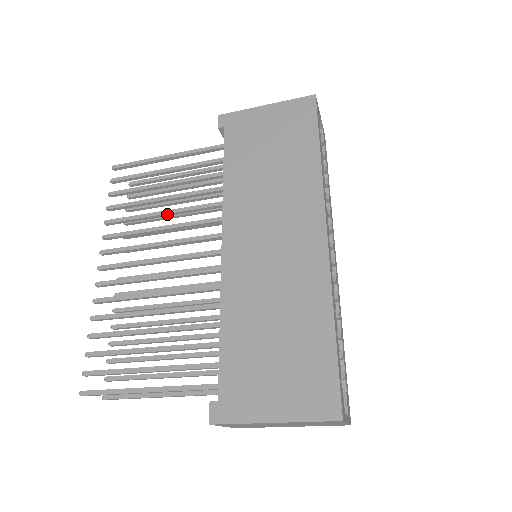
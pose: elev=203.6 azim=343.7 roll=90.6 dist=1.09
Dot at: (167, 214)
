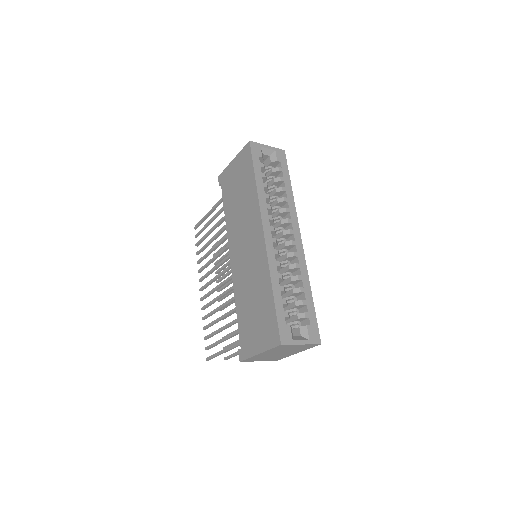
Dot at: (215, 248)
